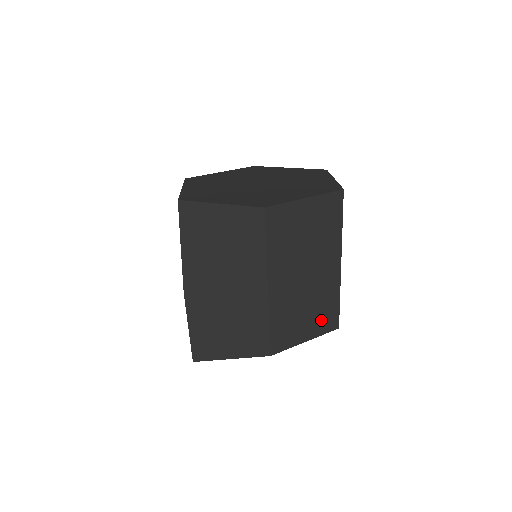
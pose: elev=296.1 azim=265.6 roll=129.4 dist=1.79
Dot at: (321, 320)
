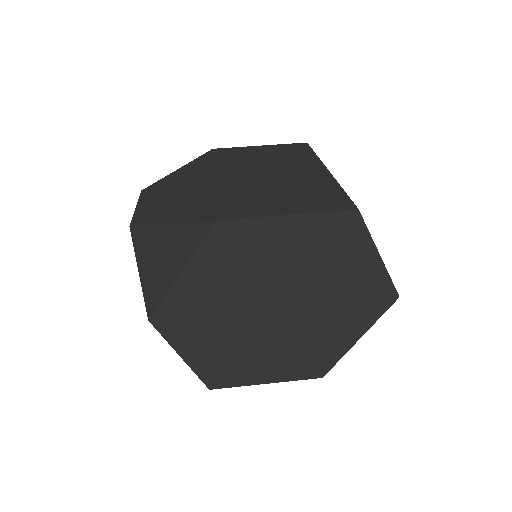
Dot at: occluded
